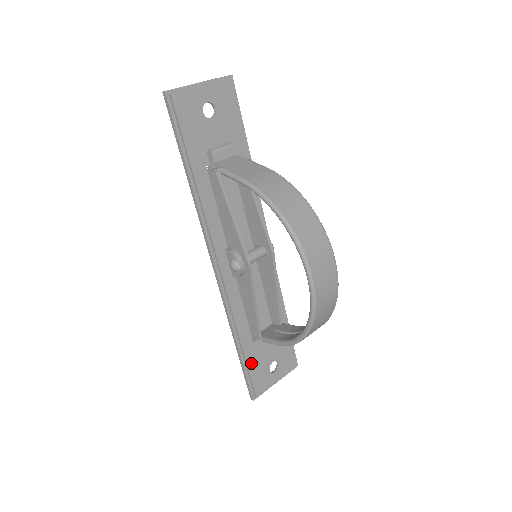
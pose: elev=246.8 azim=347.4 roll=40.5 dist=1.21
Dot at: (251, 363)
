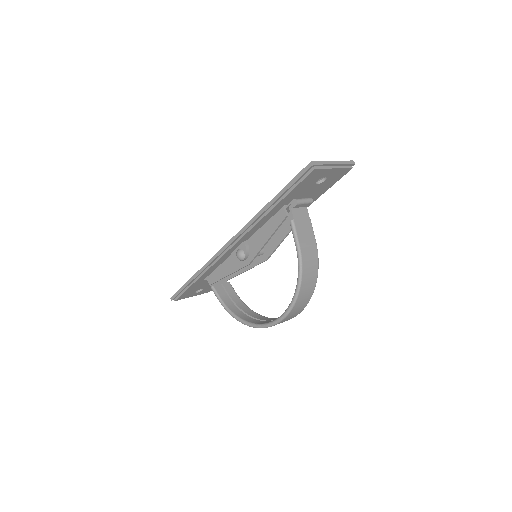
Dot at: (191, 288)
